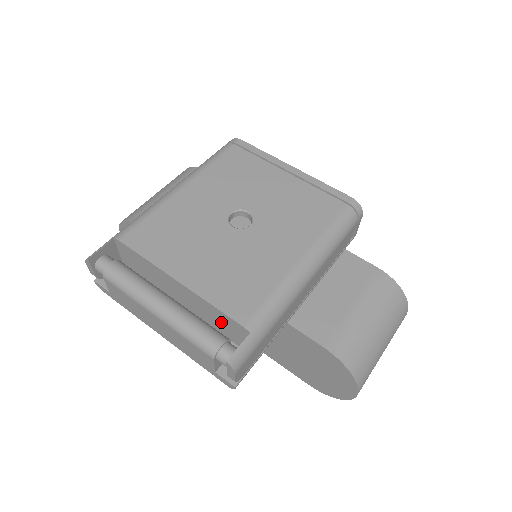
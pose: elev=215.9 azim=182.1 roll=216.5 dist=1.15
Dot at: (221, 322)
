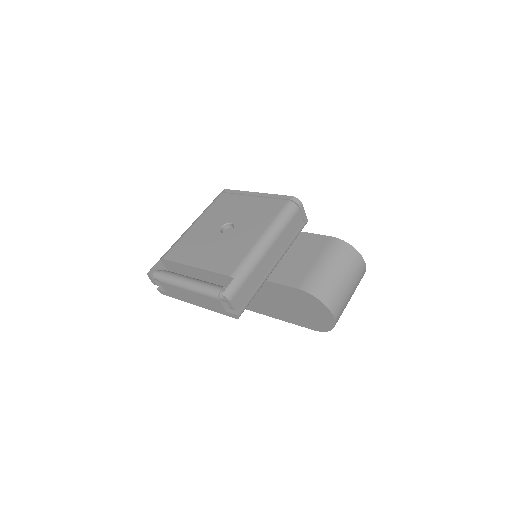
Dot at: (222, 282)
